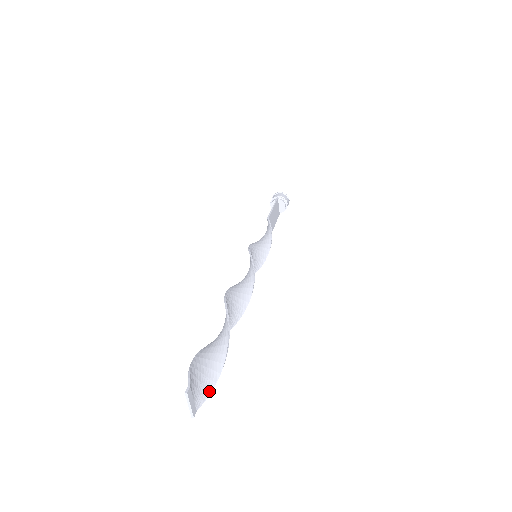
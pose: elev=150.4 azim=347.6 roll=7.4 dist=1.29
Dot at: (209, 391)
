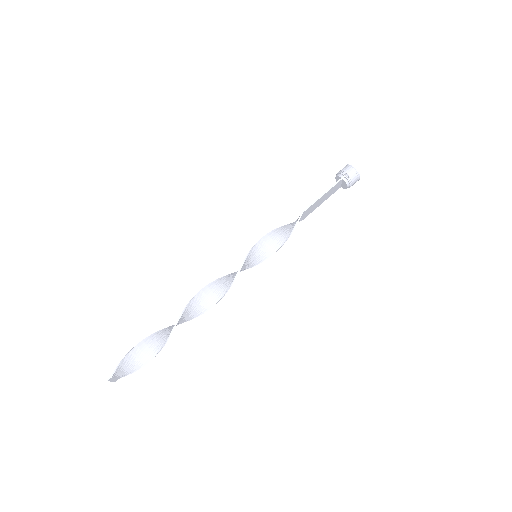
Dot at: (132, 372)
